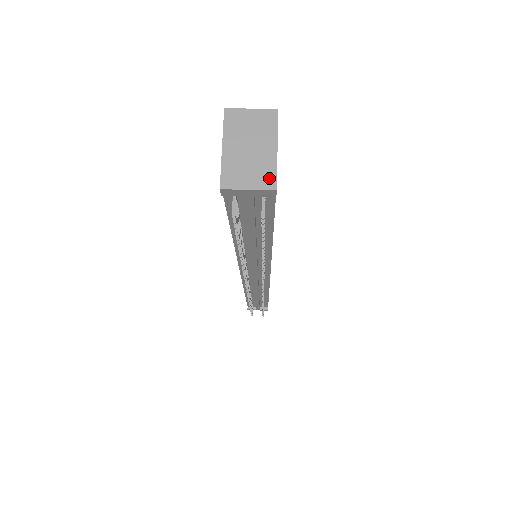
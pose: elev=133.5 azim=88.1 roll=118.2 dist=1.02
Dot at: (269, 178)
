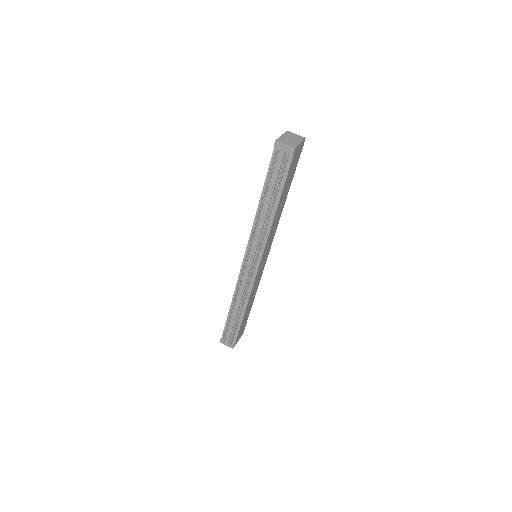
Dot at: (294, 146)
